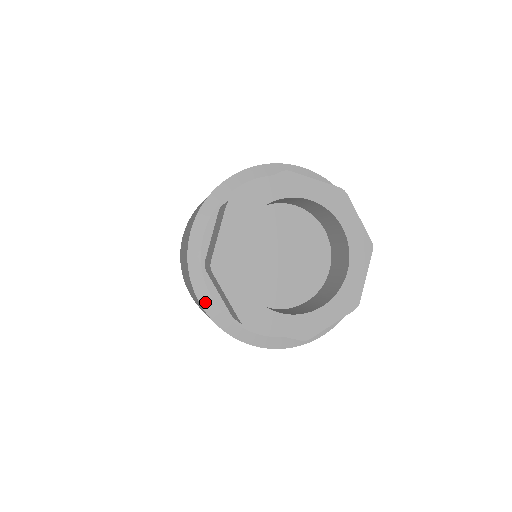
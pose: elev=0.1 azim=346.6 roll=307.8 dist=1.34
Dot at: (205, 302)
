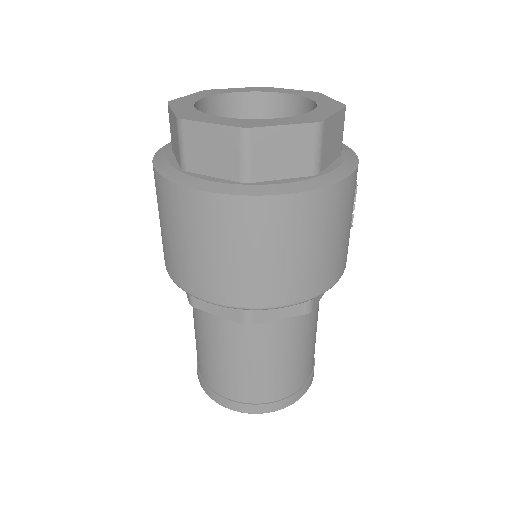
Dot at: occluded
